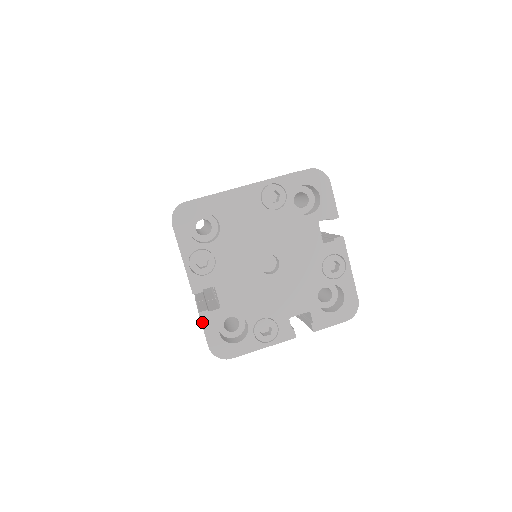
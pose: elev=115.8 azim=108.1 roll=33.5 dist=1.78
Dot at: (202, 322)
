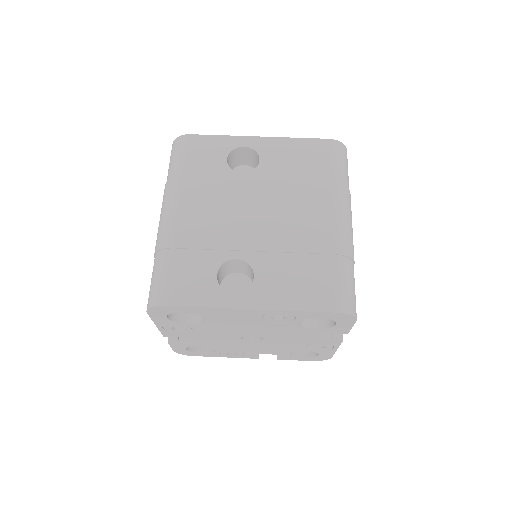
Dot at: (170, 345)
